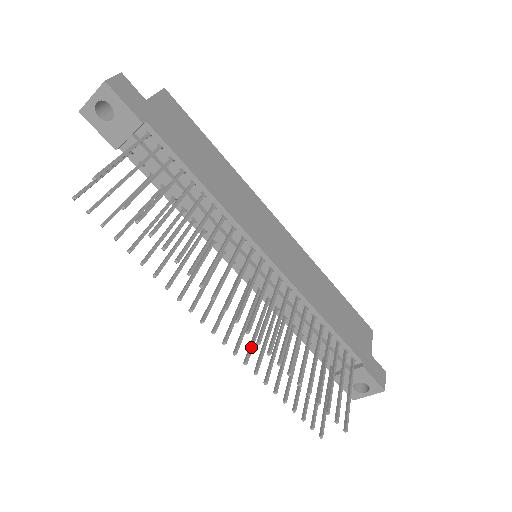
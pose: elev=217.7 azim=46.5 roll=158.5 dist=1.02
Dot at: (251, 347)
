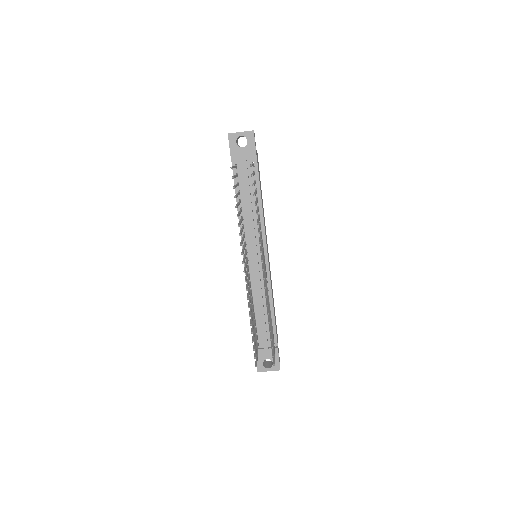
Dot at: (249, 294)
